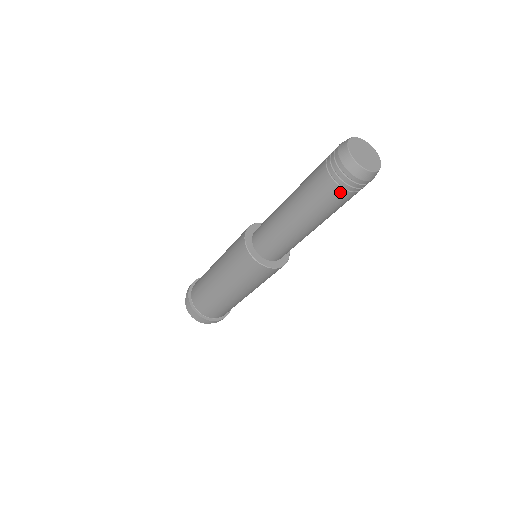
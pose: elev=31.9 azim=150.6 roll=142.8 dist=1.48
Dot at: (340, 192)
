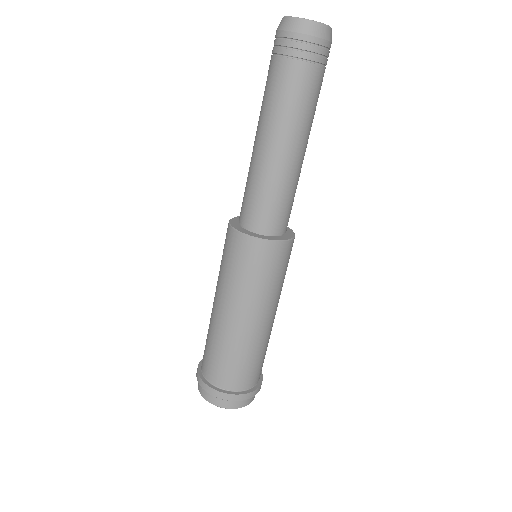
Dot at: (287, 65)
